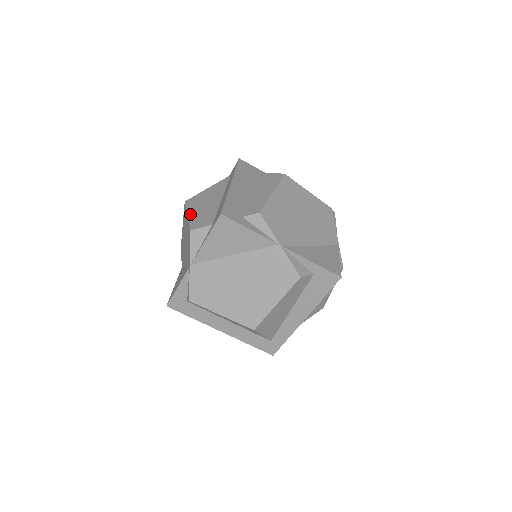
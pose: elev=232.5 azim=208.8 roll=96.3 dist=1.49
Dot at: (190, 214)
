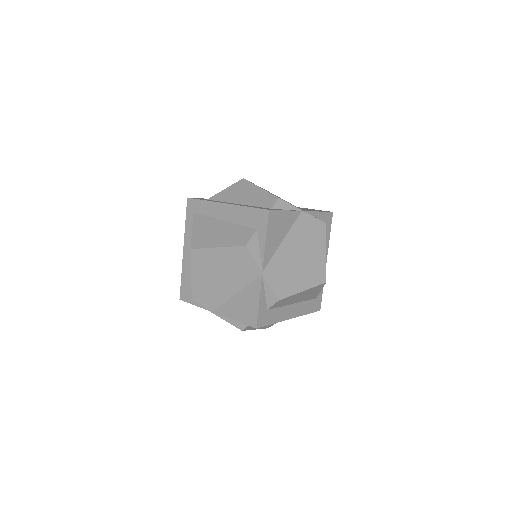
Dot at: (219, 245)
